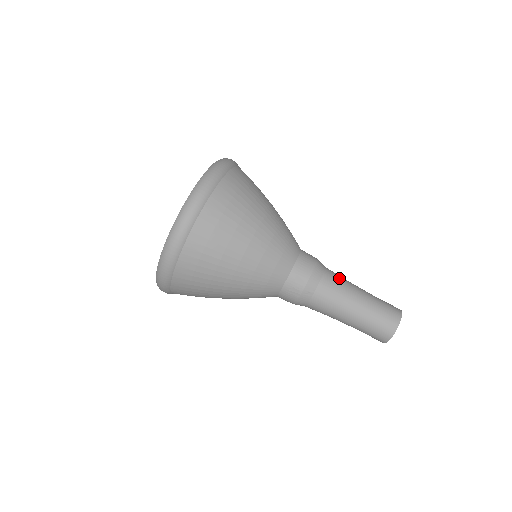
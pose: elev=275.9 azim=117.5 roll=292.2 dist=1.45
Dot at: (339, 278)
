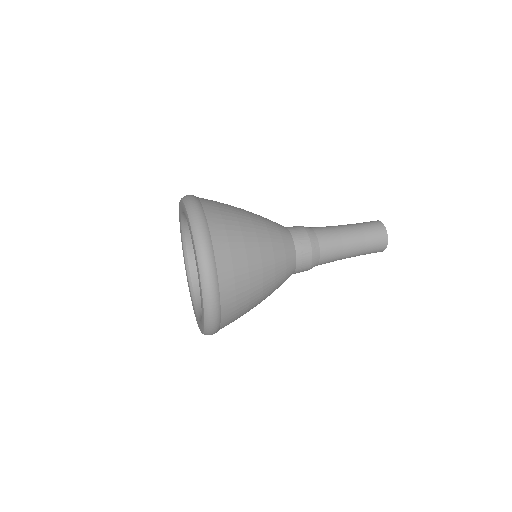
Dot at: (323, 227)
